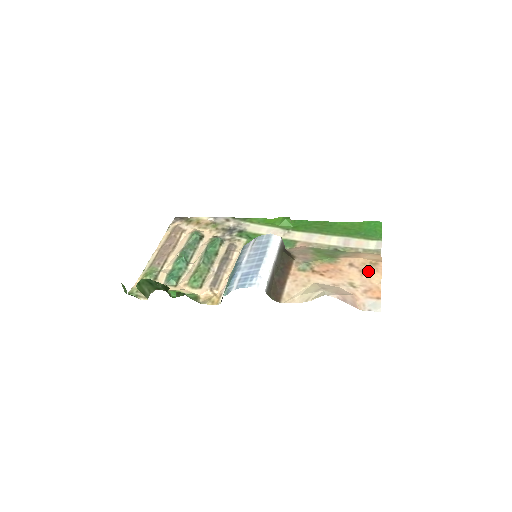
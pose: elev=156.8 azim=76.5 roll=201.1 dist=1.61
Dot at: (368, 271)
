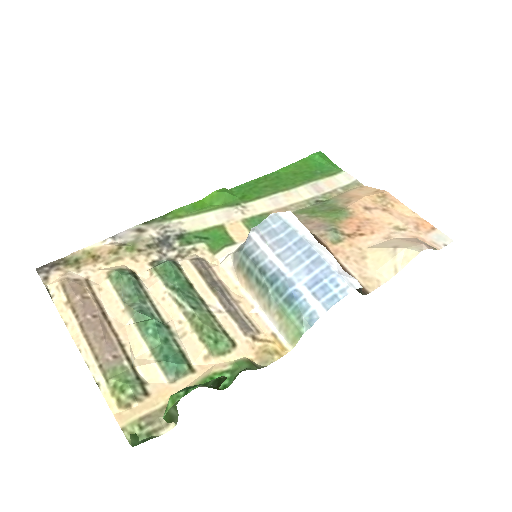
Dot at: (389, 206)
